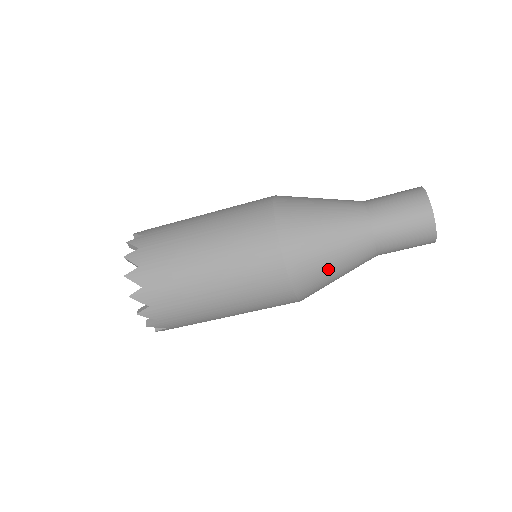
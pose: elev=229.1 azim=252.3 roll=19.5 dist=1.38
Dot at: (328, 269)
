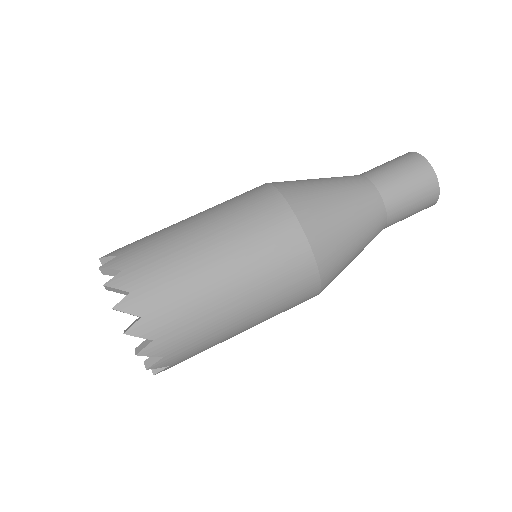
Dot at: (346, 234)
